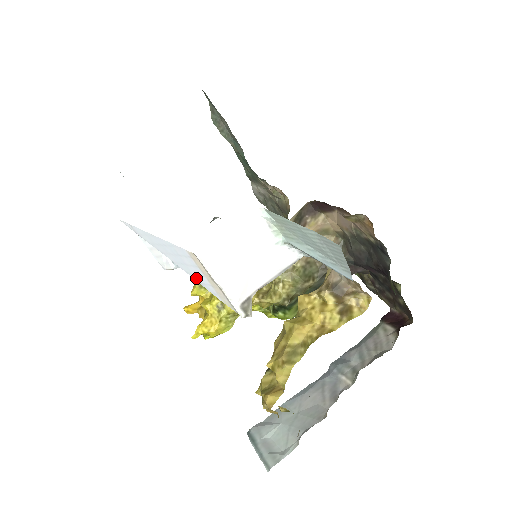
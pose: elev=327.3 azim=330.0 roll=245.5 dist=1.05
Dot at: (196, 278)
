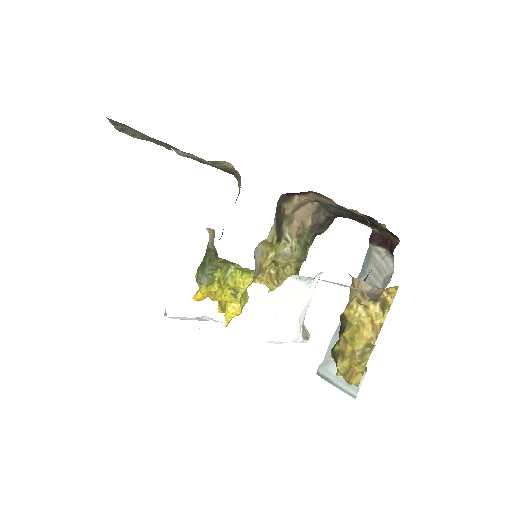
Dot at: occluded
